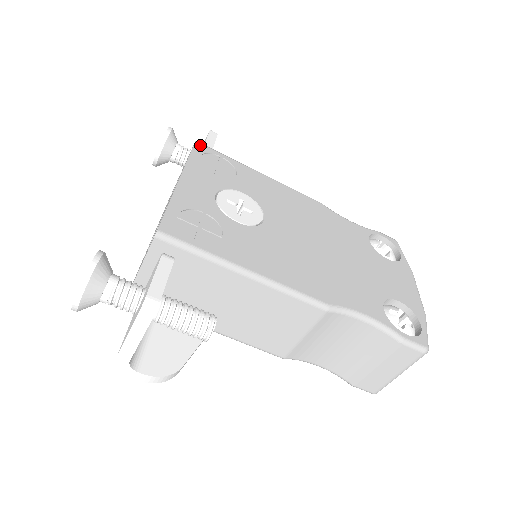
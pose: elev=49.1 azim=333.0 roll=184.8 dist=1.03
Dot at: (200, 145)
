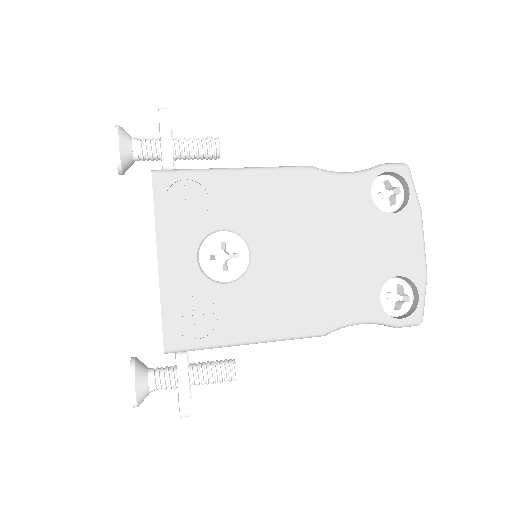
Dot at: (158, 178)
